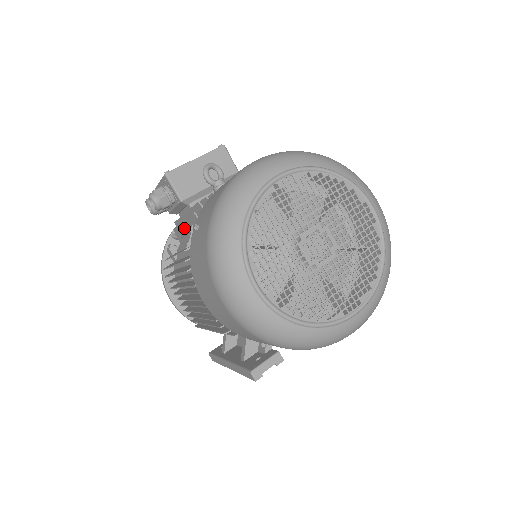
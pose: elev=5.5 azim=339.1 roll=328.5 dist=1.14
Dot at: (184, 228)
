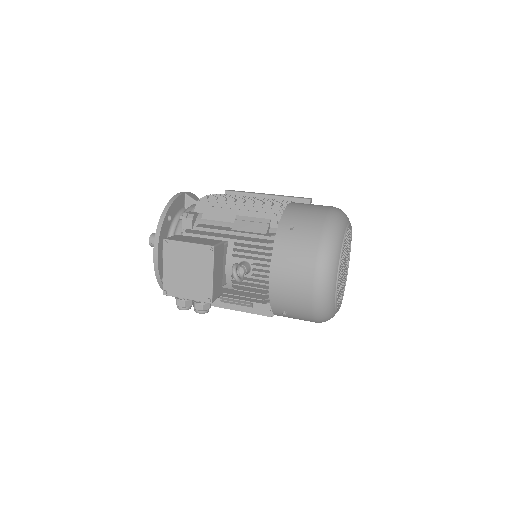
Dot at: (226, 297)
